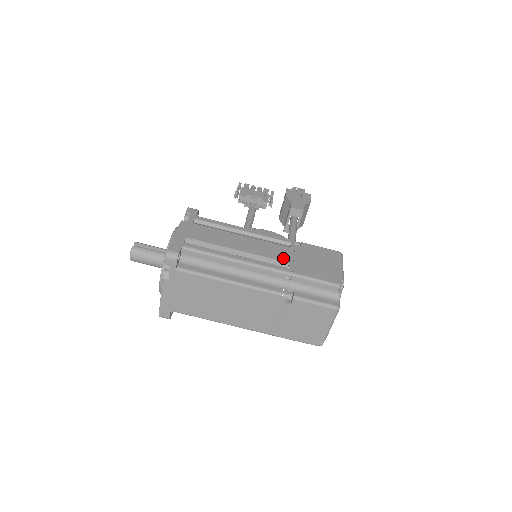
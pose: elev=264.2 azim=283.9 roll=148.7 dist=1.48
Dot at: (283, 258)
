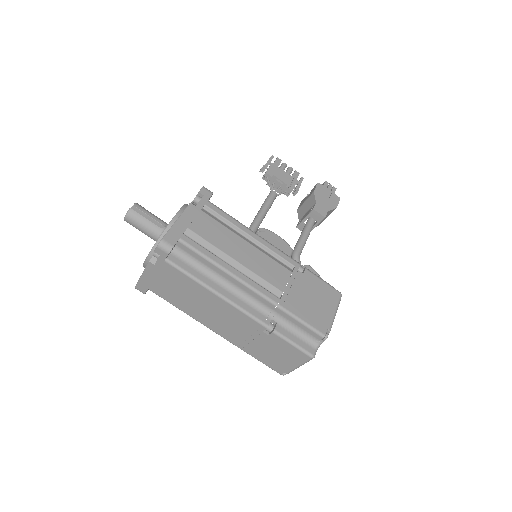
Dot at: (279, 285)
